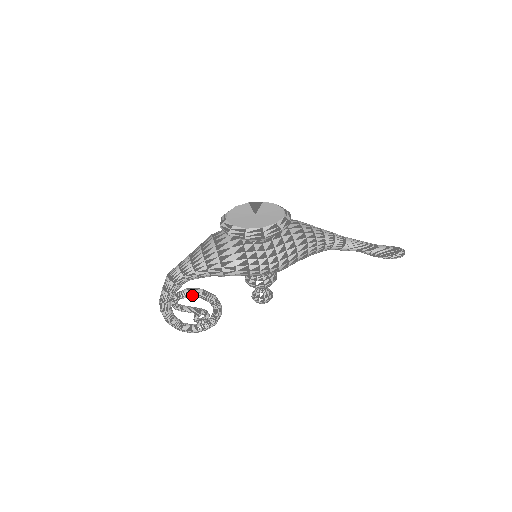
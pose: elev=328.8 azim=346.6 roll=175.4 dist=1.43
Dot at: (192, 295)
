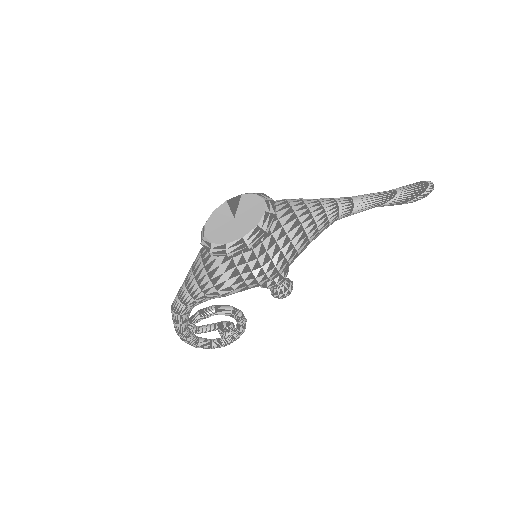
Dot at: (205, 316)
